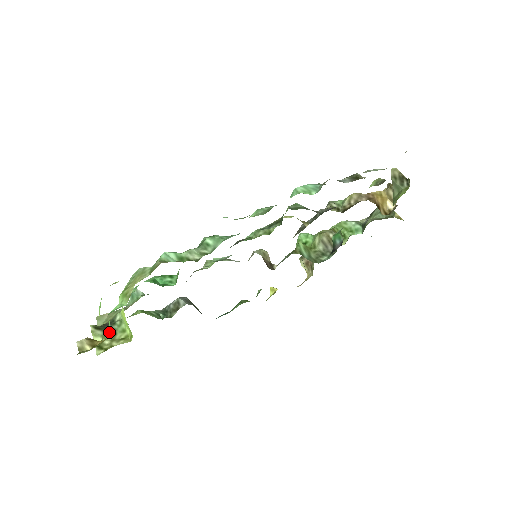
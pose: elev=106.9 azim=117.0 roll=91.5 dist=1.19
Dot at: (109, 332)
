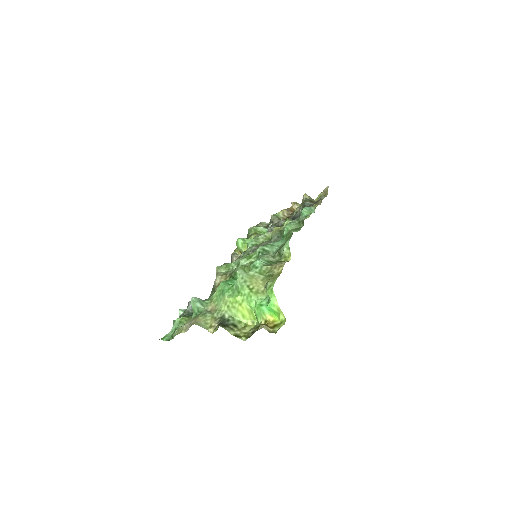
Dot at: (231, 326)
